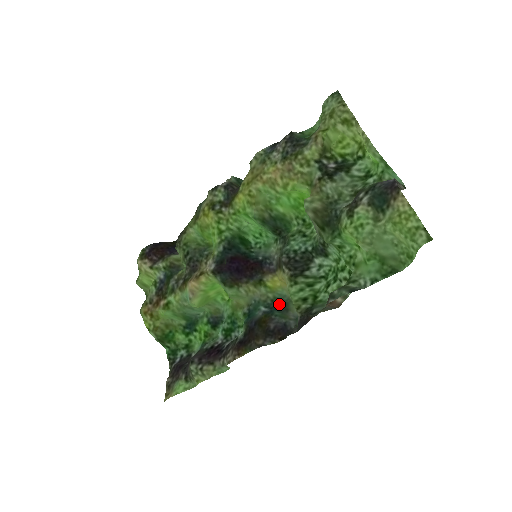
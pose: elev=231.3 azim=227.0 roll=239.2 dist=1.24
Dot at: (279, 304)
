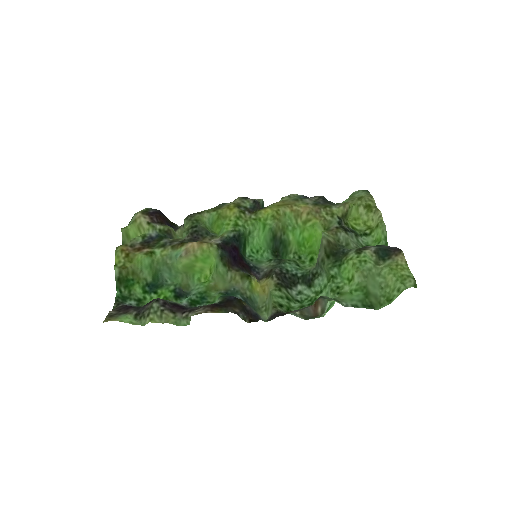
Dot at: (251, 304)
